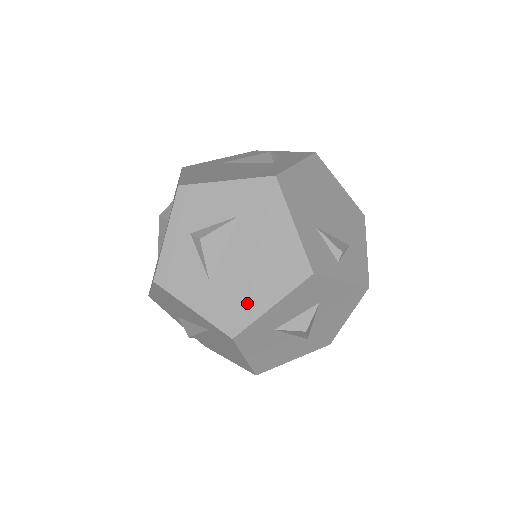
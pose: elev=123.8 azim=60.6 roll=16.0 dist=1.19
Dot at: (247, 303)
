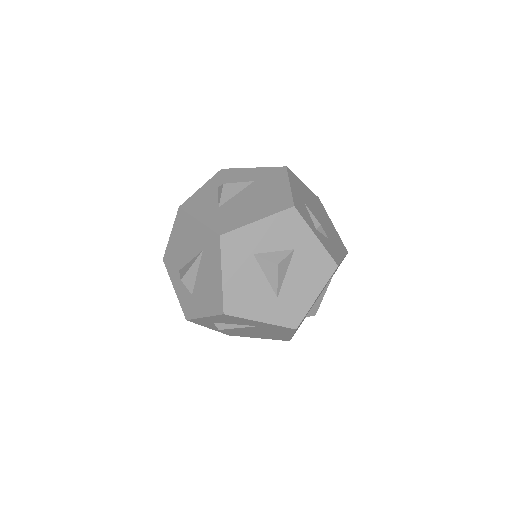
Dot at: (240, 218)
